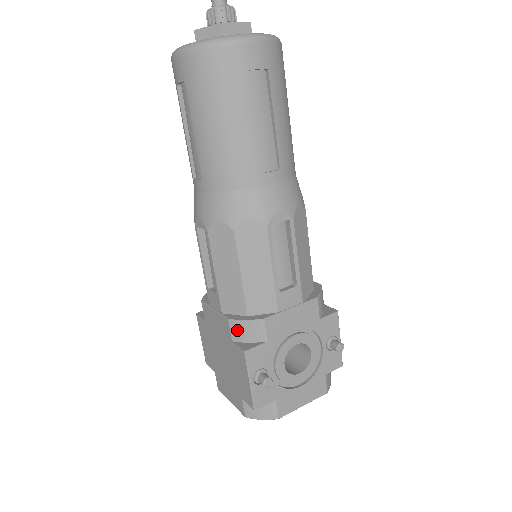
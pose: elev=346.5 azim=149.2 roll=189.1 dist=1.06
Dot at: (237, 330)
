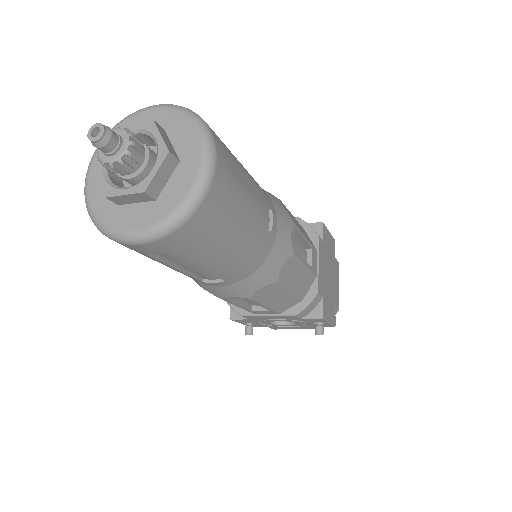
Dot at: occluded
